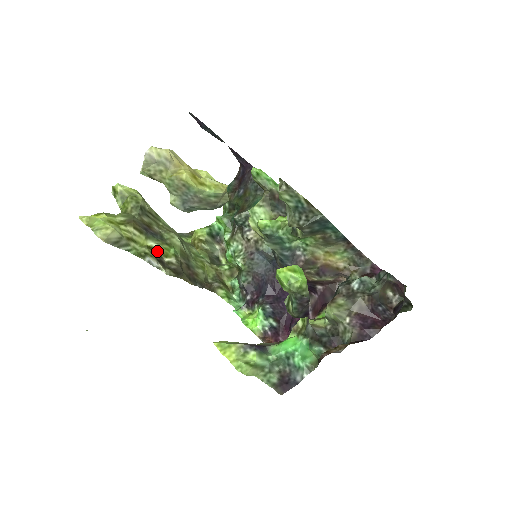
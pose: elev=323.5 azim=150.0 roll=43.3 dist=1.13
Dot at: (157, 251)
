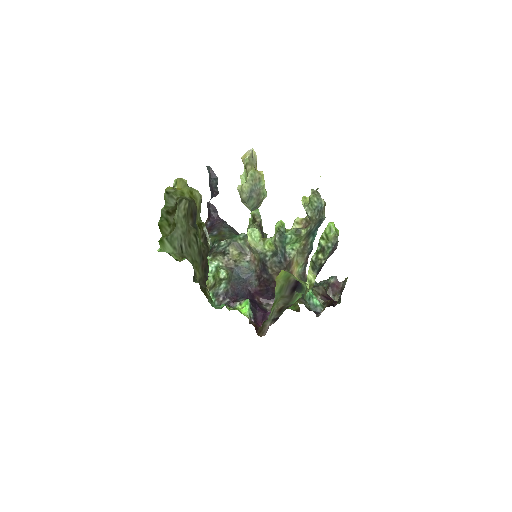
Dot at: (201, 231)
